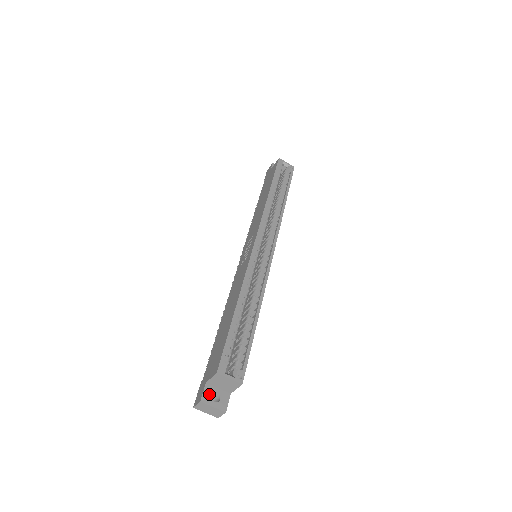
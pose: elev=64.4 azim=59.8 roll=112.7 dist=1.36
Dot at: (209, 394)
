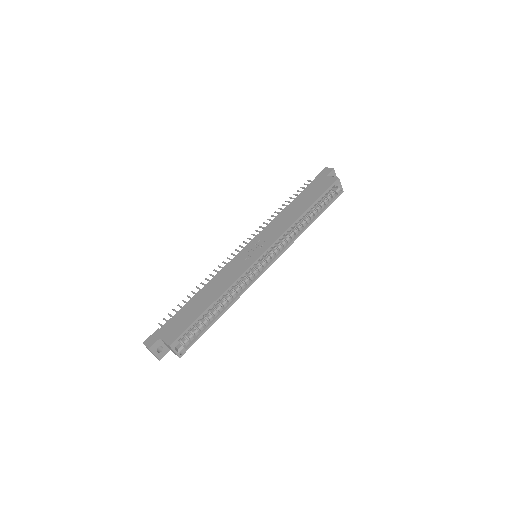
Dot at: (157, 346)
